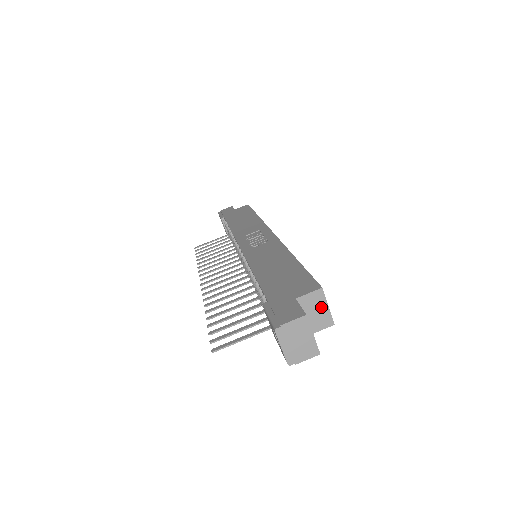
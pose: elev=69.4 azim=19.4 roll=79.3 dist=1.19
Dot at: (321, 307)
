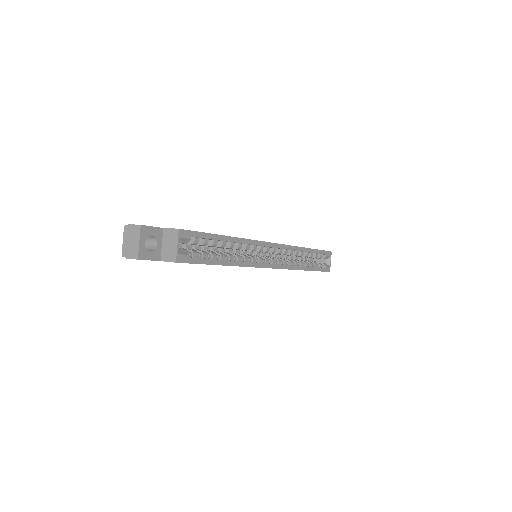
Dot at: (174, 243)
